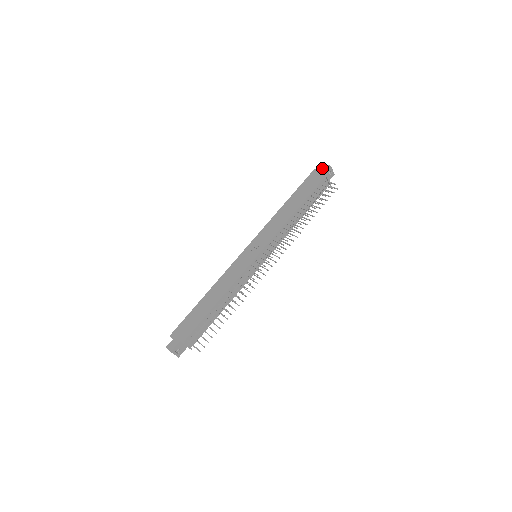
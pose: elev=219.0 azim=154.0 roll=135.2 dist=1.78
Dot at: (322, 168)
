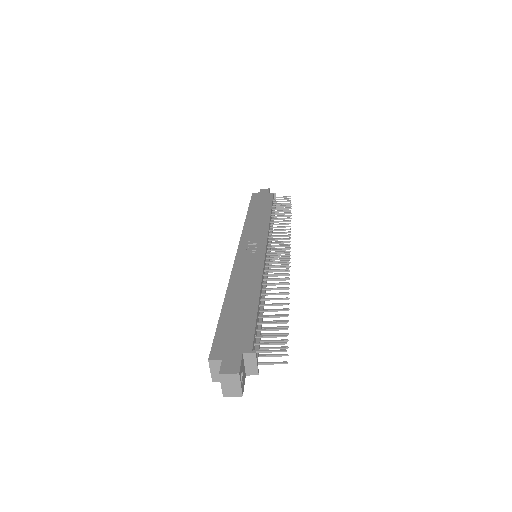
Dot at: (262, 191)
